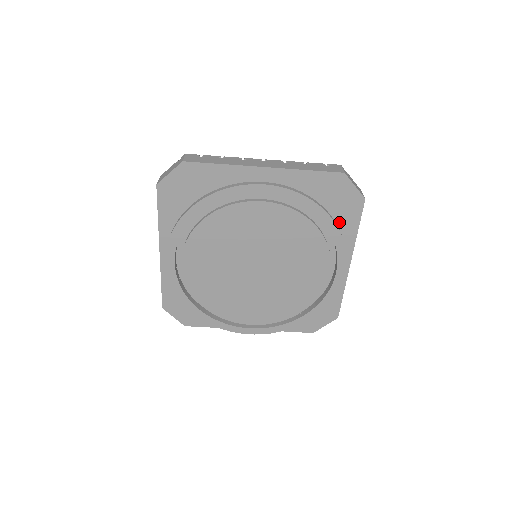
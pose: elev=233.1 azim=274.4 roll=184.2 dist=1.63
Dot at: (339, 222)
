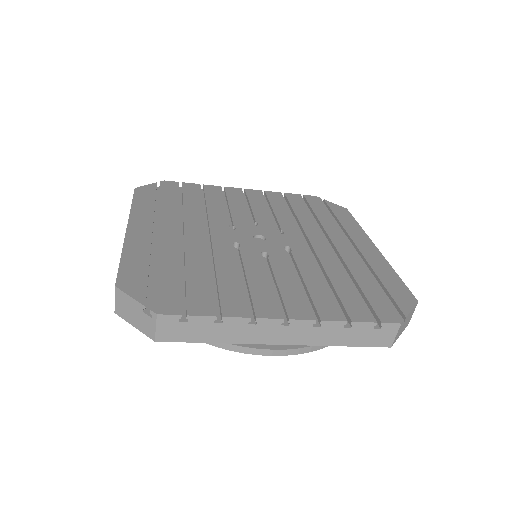
Dot at: occluded
